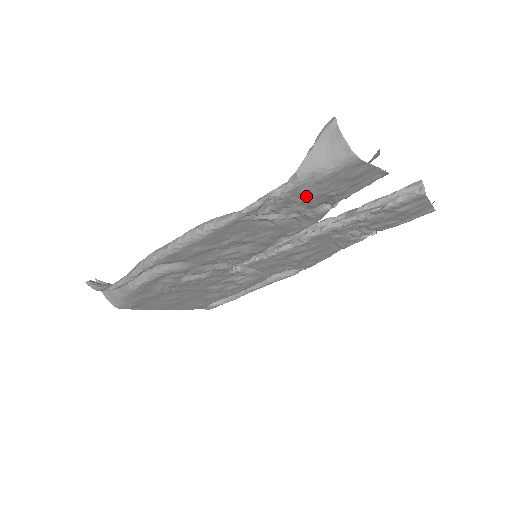
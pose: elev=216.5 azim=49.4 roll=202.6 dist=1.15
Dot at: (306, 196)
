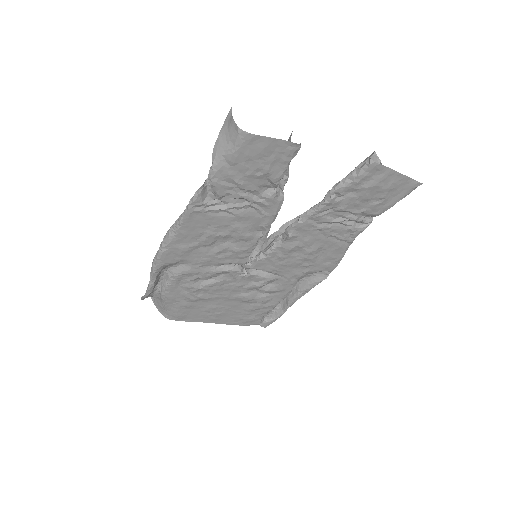
Dot at: (234, 180)
